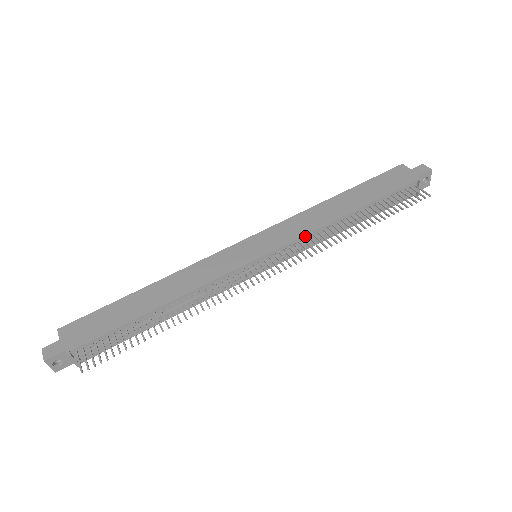
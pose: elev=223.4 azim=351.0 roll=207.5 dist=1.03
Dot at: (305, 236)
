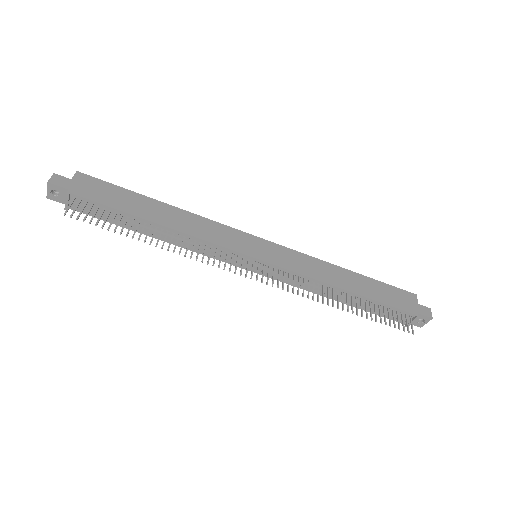
Dot at: (302, 276)
